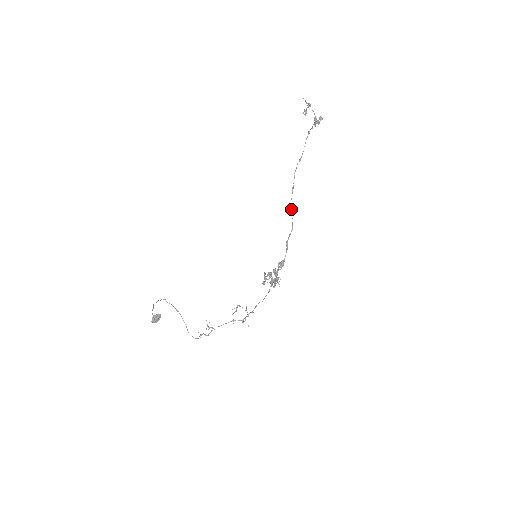
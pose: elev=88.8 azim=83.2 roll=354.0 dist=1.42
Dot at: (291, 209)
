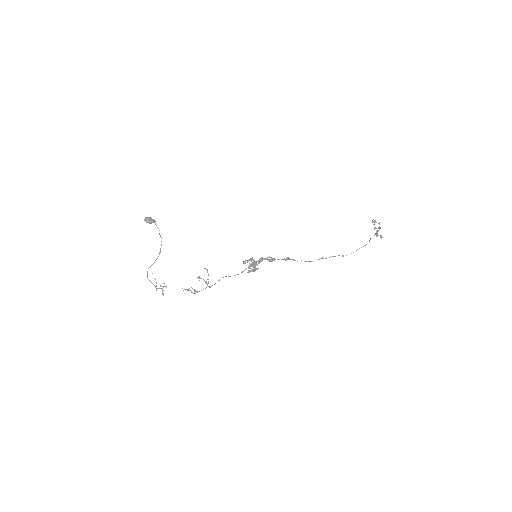
Dot at: occluded
